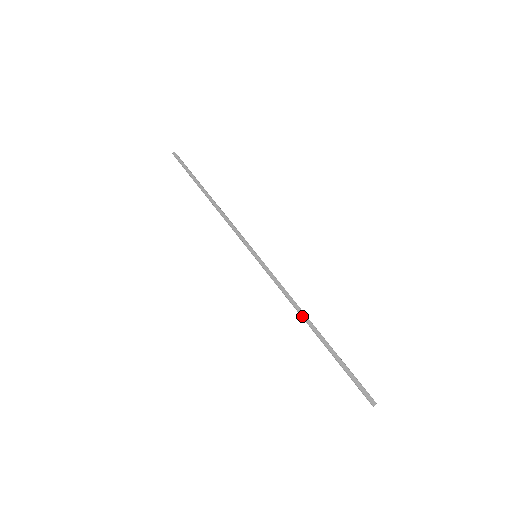
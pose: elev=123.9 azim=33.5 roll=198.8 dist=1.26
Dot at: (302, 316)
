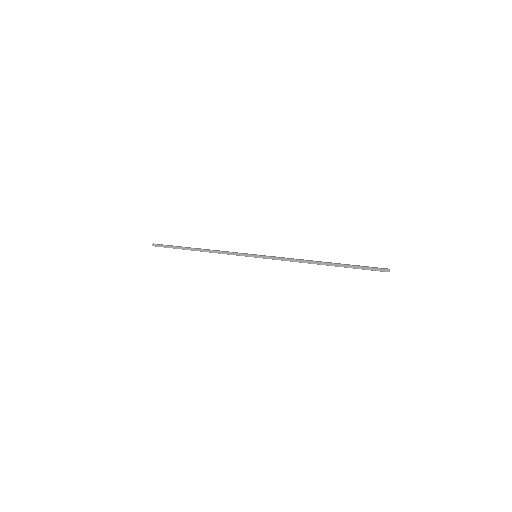
Dot at: (311, 261)
